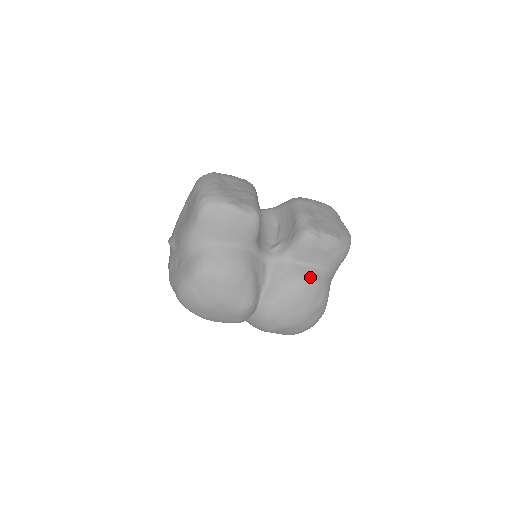
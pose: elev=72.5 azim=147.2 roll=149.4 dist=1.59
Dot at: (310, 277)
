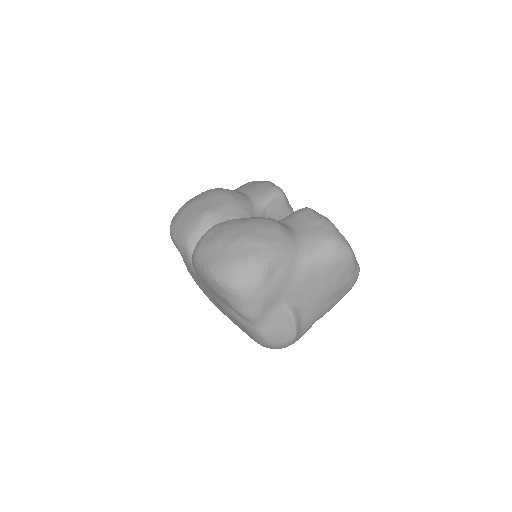
Dot at: (278, 222)
